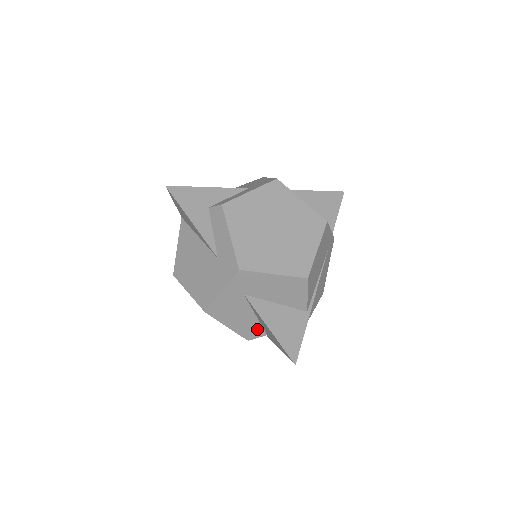
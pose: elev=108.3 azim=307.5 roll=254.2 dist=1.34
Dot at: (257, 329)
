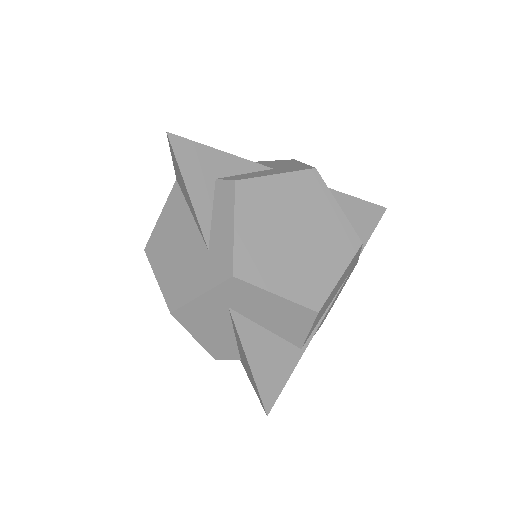
Dot at: (231, 350)
